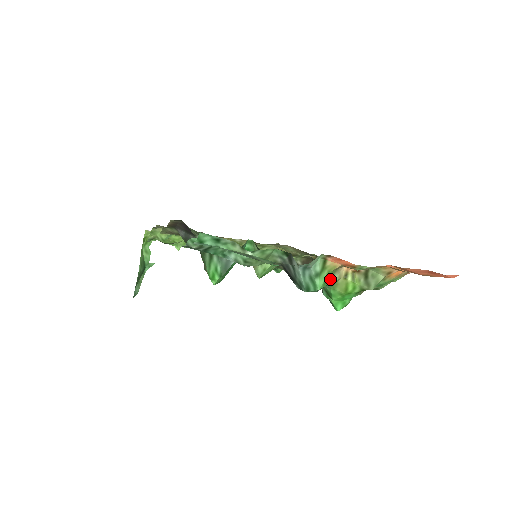
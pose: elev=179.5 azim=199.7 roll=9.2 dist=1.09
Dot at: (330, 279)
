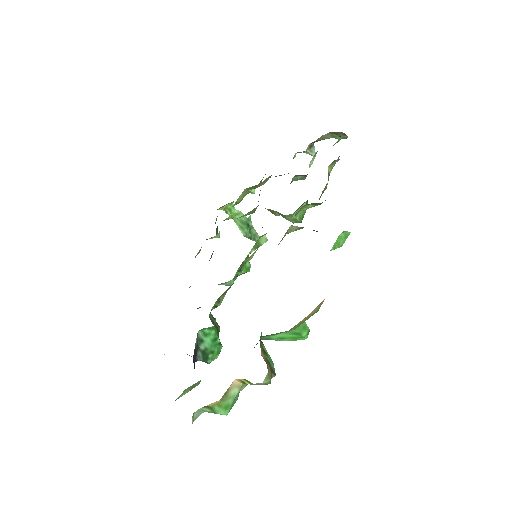
Dot at: (230, 399)
